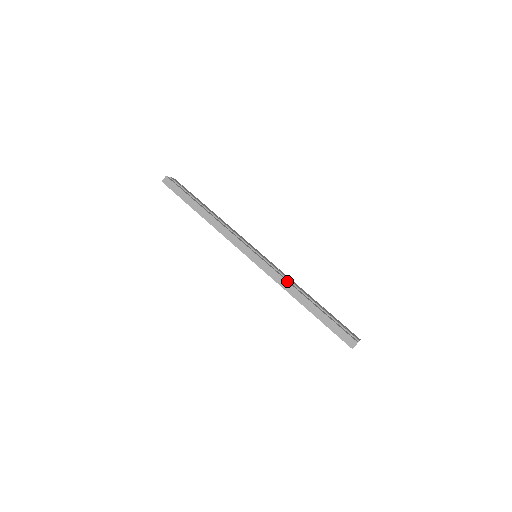
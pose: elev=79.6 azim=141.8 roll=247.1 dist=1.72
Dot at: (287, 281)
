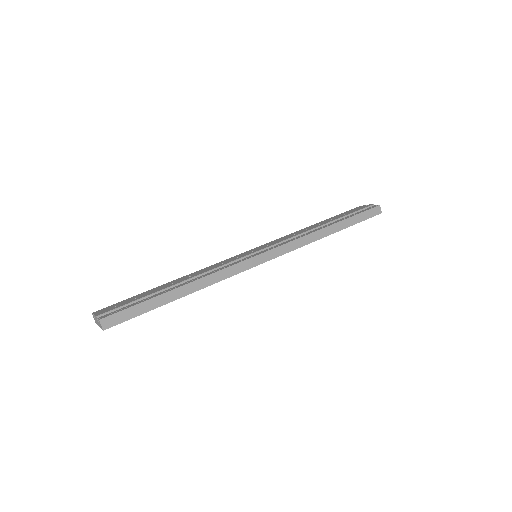
Dot at: (307, 235)
